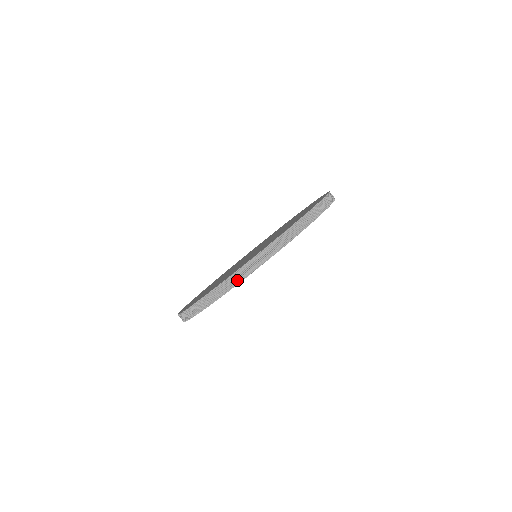
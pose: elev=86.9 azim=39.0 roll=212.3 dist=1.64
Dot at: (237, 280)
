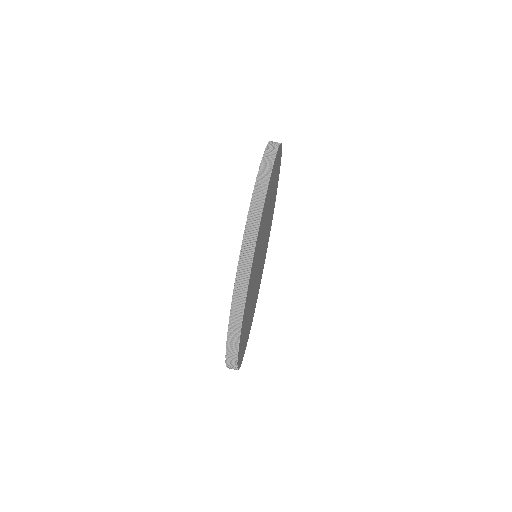
Dot at: (236, 339)
